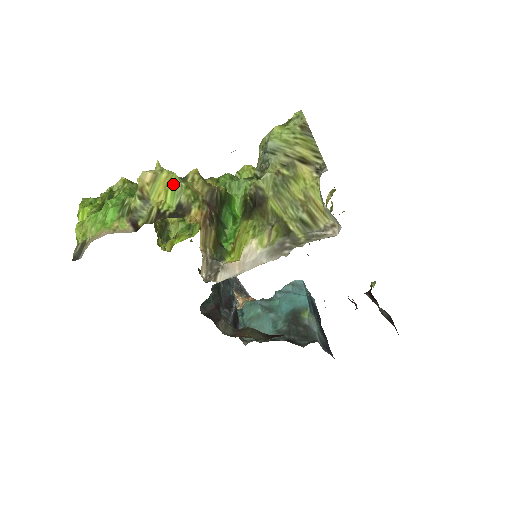
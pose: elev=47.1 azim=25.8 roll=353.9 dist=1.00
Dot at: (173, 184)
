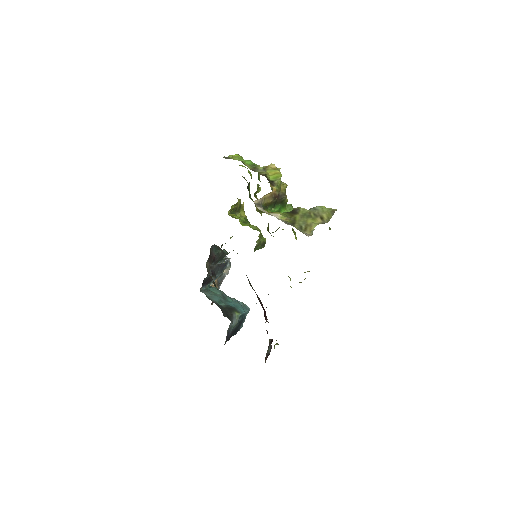
Dot at: (278, 176)
